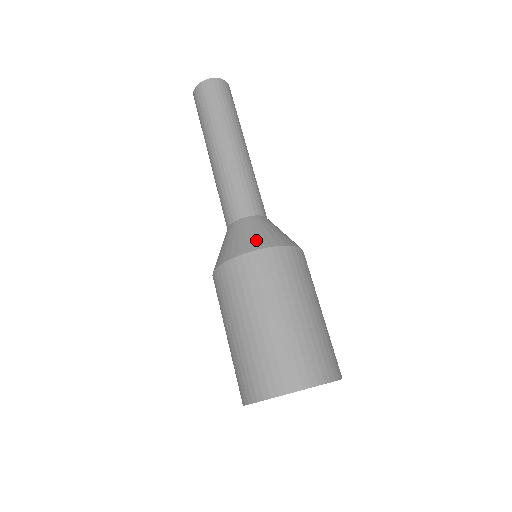
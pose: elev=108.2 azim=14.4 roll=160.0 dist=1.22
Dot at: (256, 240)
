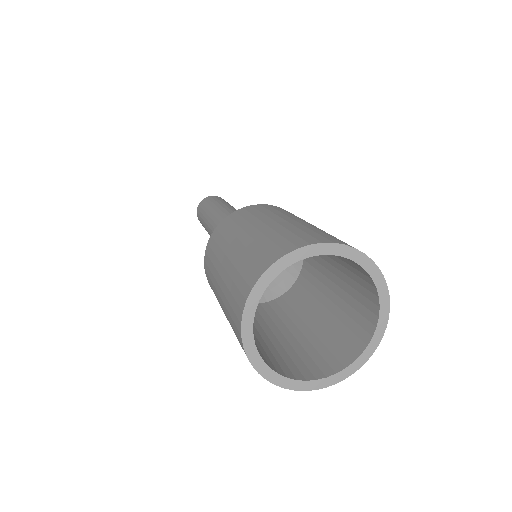
Dot at: occluded
